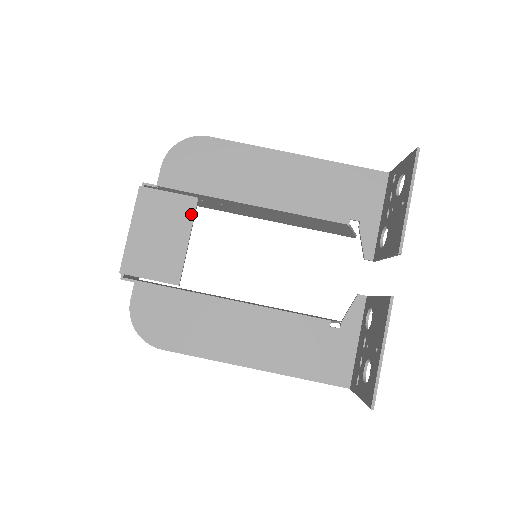
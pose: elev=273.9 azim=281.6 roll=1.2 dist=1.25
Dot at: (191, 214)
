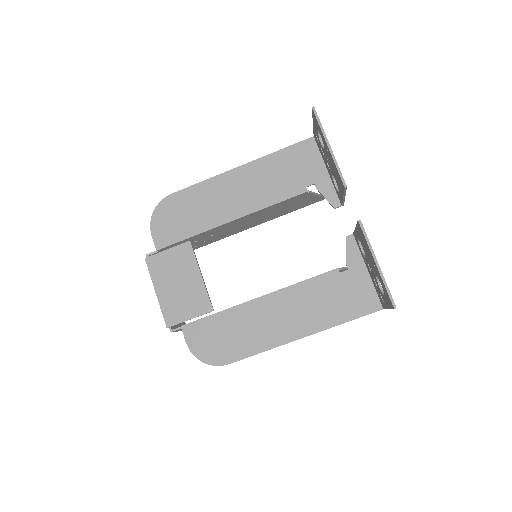
Dot at: (192, 255)
